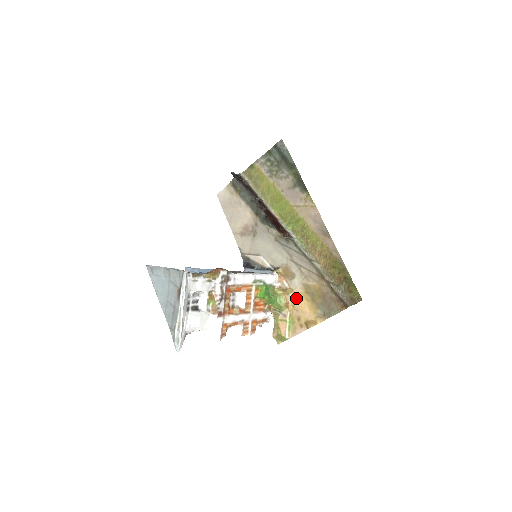
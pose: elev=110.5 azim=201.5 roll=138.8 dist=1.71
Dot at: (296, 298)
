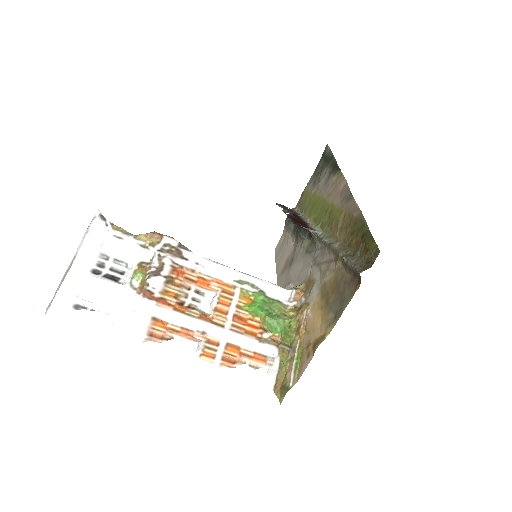
Dot at: (310, 313)
